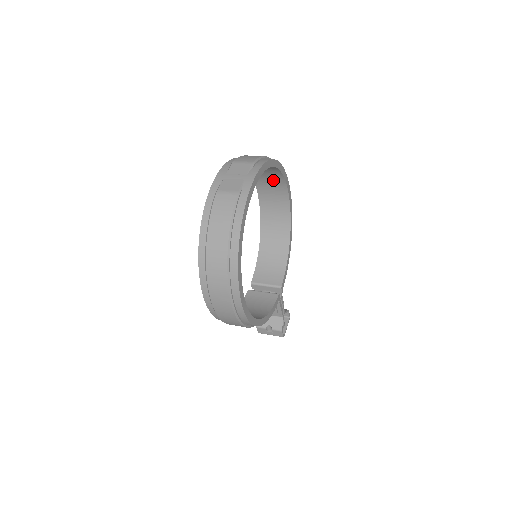
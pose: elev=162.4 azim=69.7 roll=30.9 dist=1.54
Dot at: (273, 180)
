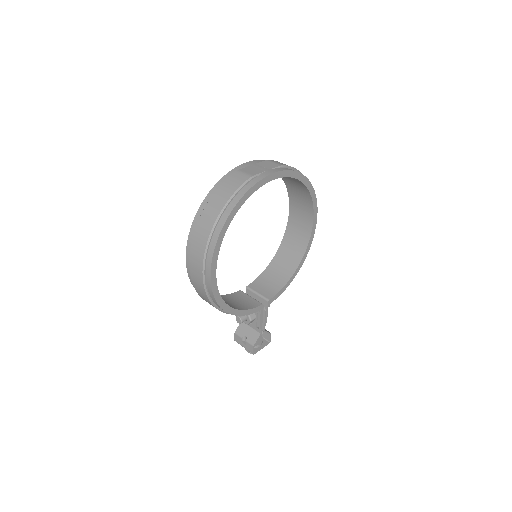
Dot at: (304, 203)
